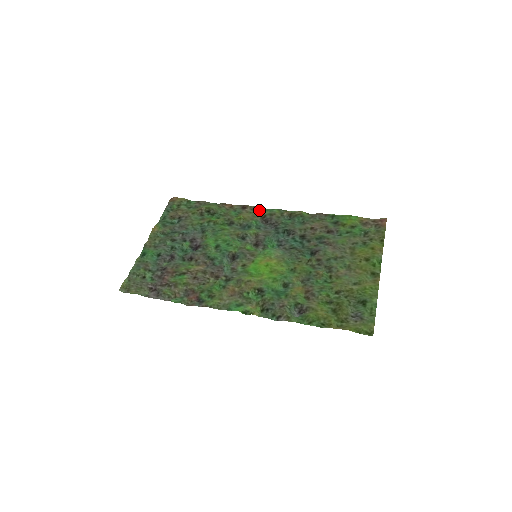
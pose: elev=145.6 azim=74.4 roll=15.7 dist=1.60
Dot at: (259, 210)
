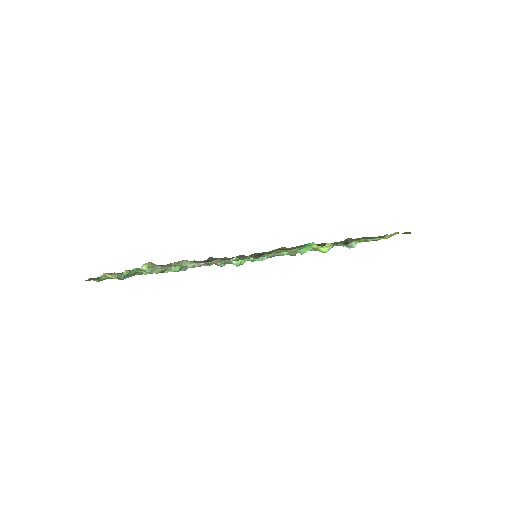
Dot at: occluded
